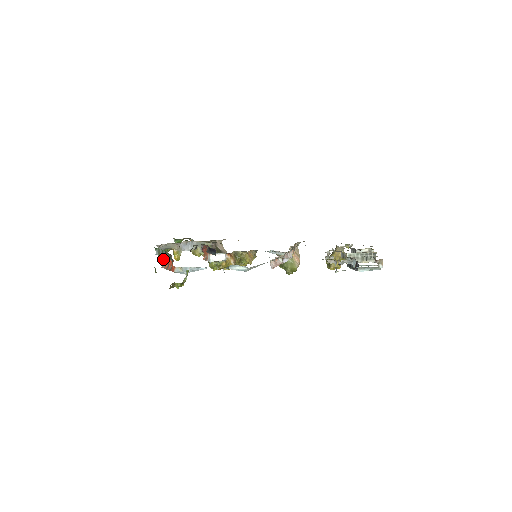
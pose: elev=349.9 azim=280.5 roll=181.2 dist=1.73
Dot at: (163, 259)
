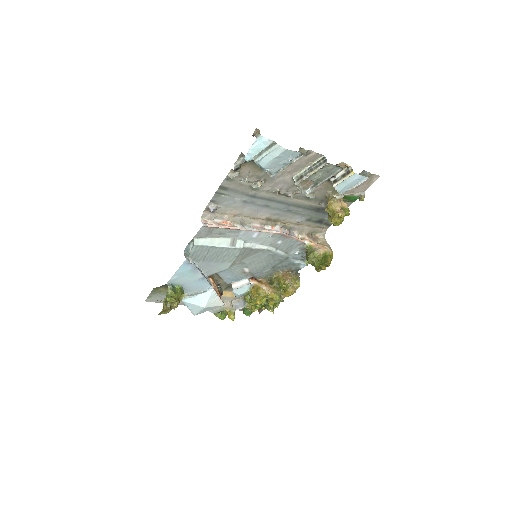
Dot at: occluded
